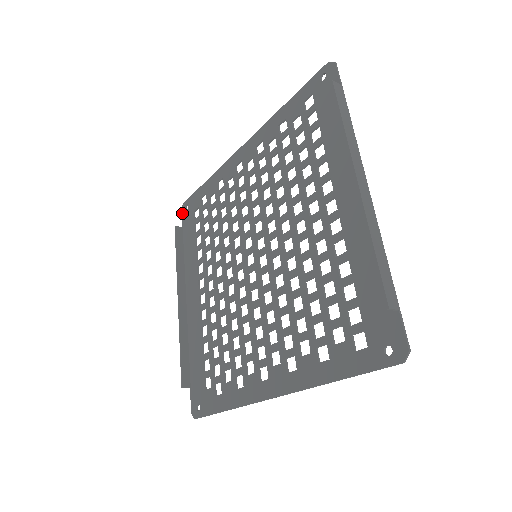
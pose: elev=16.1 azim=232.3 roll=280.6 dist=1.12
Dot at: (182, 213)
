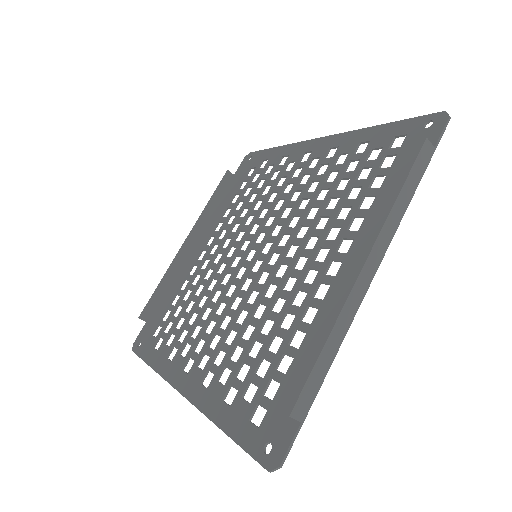
Dot at: (243, 161)
